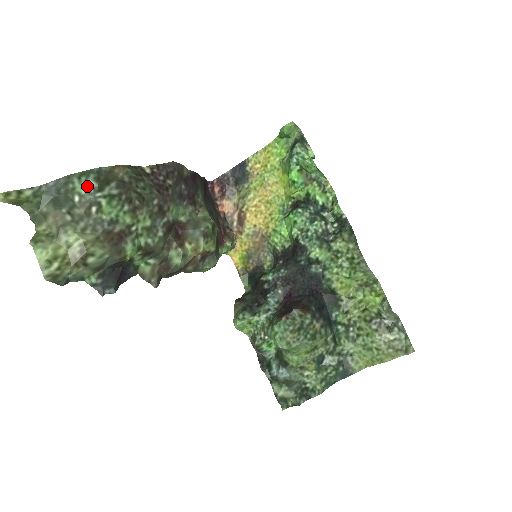
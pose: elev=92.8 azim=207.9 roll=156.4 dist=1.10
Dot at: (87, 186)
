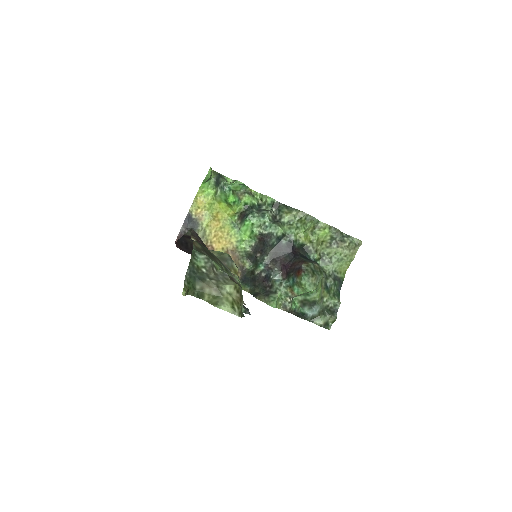
Dot at: (202, 260)
